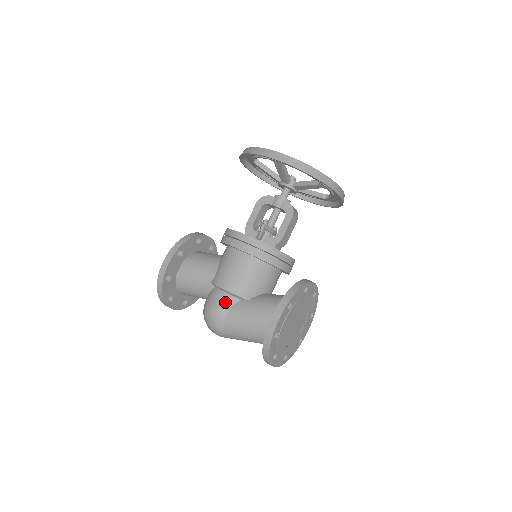
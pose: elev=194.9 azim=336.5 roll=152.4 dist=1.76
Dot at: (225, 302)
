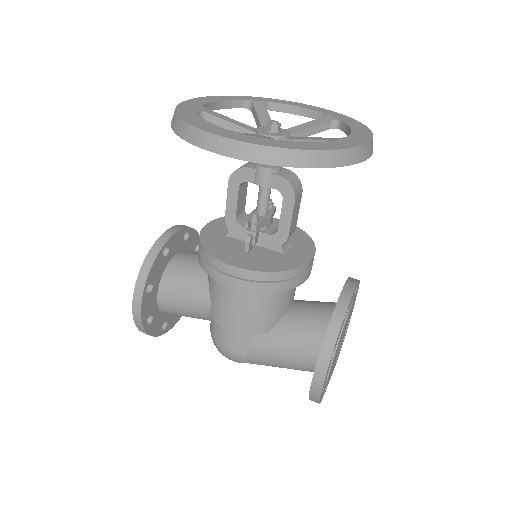
Dot at: (238, 341)
